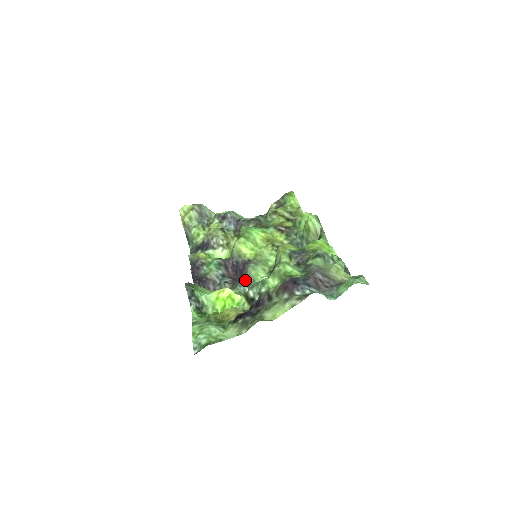
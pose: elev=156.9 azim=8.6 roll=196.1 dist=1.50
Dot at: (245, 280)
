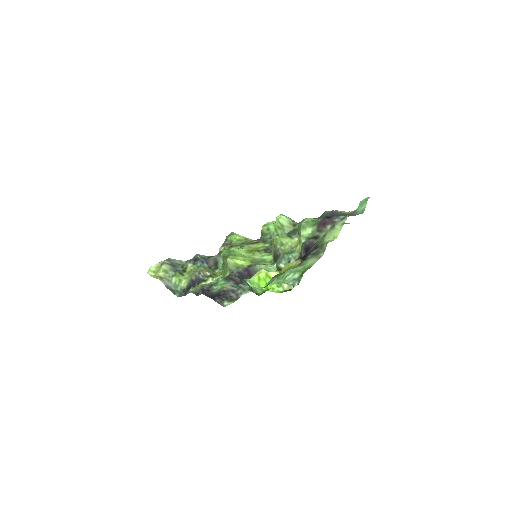
Dot at: occluded
